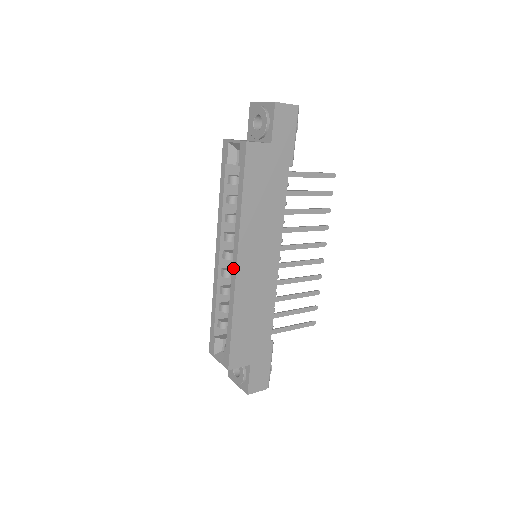
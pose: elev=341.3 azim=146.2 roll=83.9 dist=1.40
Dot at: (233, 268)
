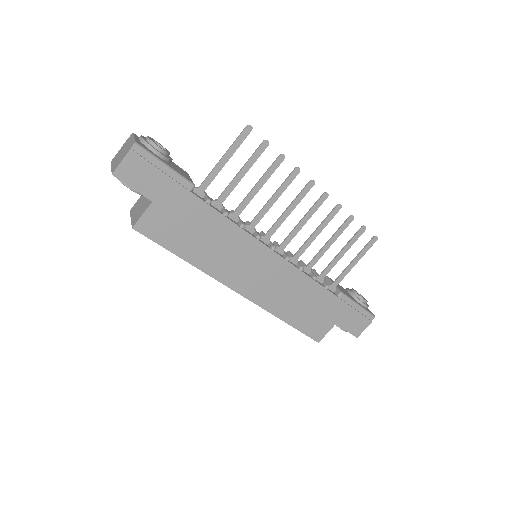
Dot at: (241, 294)
